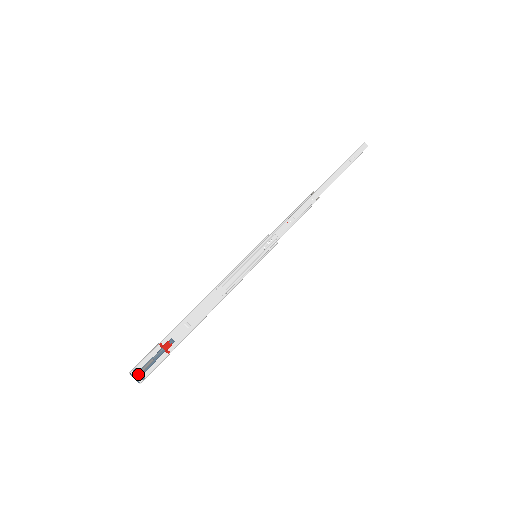
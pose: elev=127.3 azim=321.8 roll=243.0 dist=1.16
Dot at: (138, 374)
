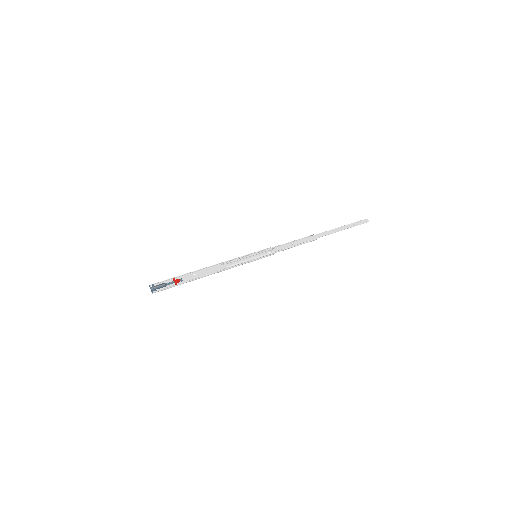
Dot at: (154, 287)
